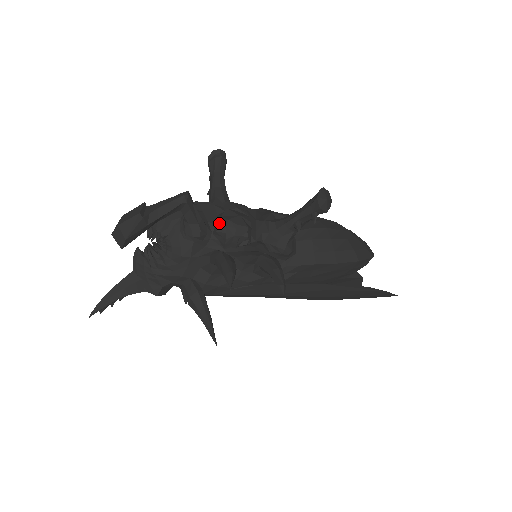
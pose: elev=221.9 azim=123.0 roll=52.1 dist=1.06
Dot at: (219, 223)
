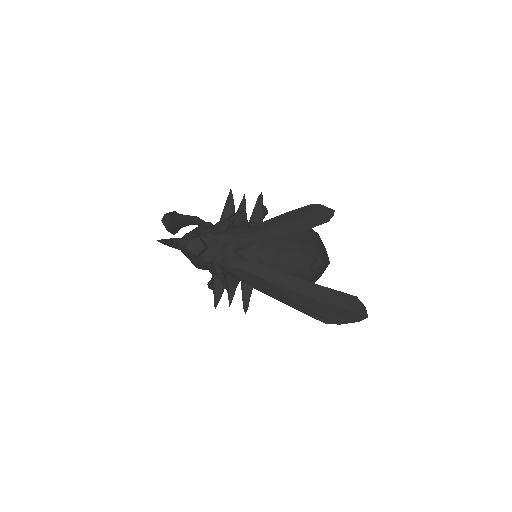
Dot at: occluded
